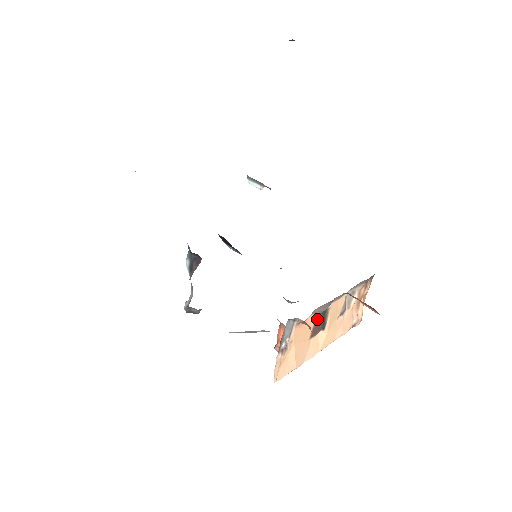
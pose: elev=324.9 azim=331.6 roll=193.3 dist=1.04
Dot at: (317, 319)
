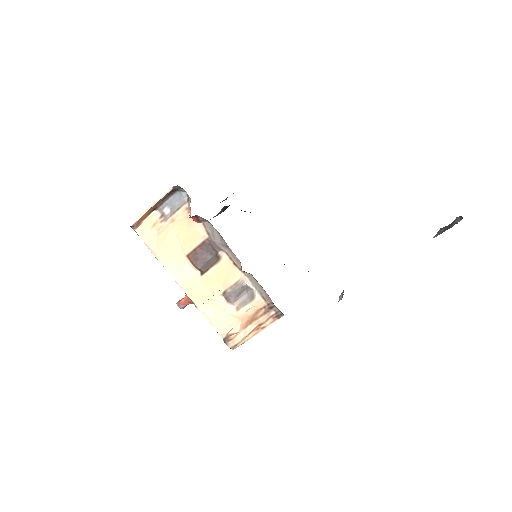
Dot at: (205, 247)
